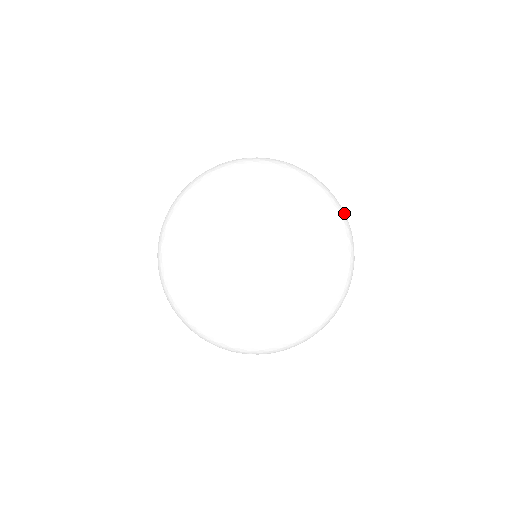
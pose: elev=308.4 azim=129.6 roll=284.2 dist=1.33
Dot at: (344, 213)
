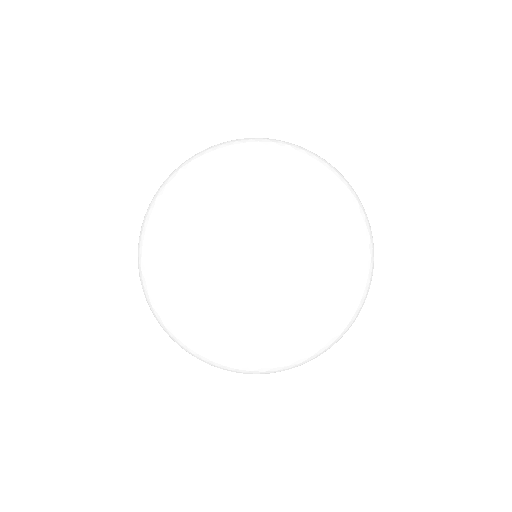
Dot at: occluded
